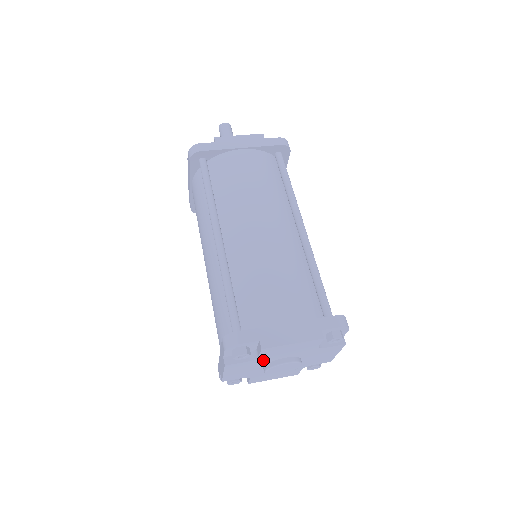
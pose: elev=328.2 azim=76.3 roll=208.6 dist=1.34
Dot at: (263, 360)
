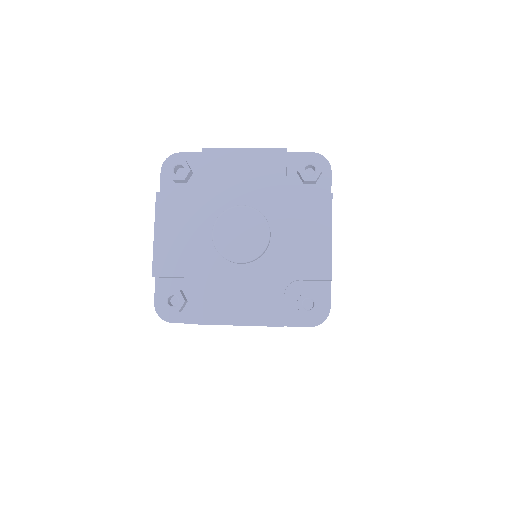
Dot at: (209, 201)
